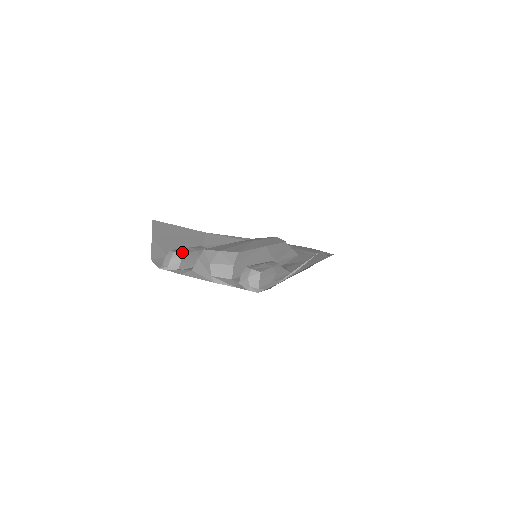
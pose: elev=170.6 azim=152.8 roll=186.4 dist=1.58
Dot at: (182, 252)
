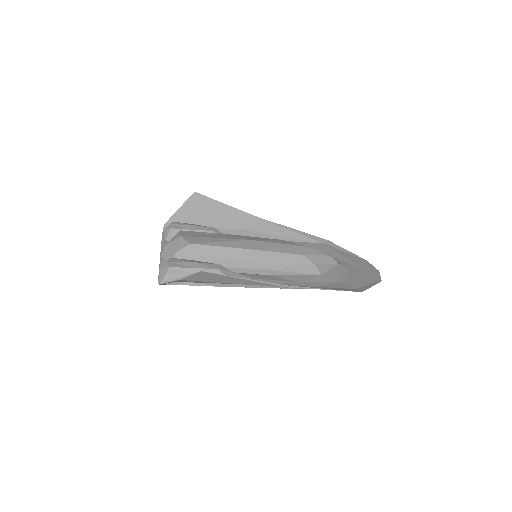
Dot at: (175, 226)
